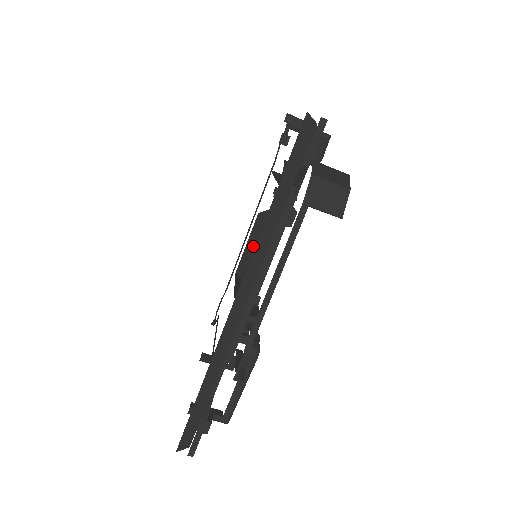
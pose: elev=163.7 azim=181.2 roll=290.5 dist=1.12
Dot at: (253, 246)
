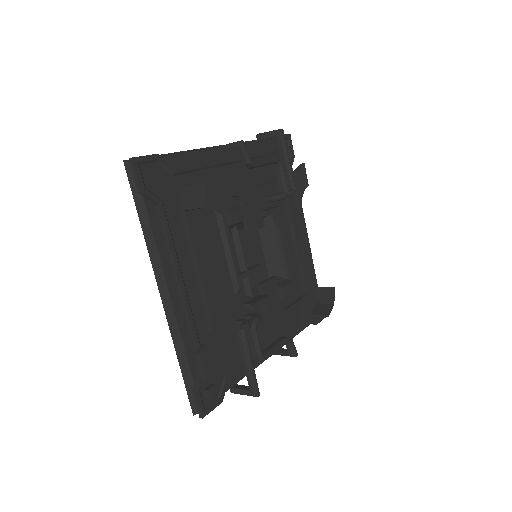
Dot at: (274, 248)
